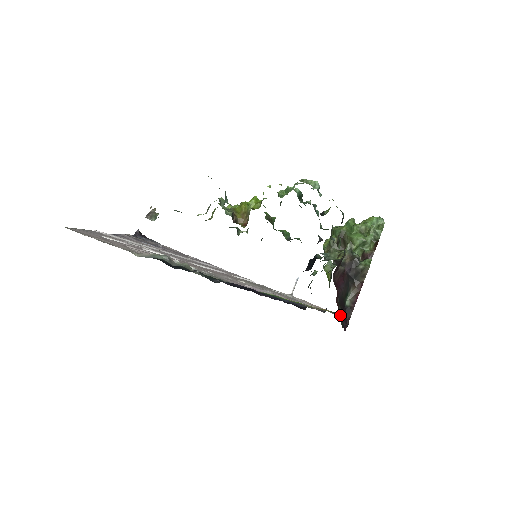
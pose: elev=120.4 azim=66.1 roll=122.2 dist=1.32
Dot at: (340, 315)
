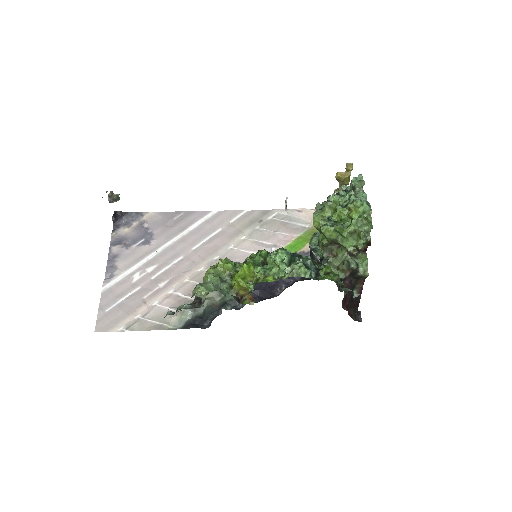
Dot at: (353, 316)
